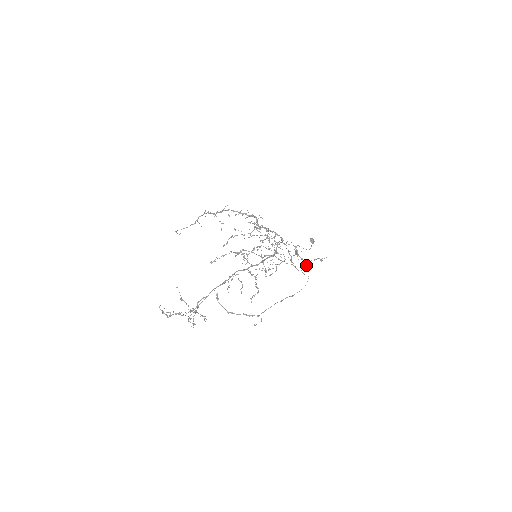
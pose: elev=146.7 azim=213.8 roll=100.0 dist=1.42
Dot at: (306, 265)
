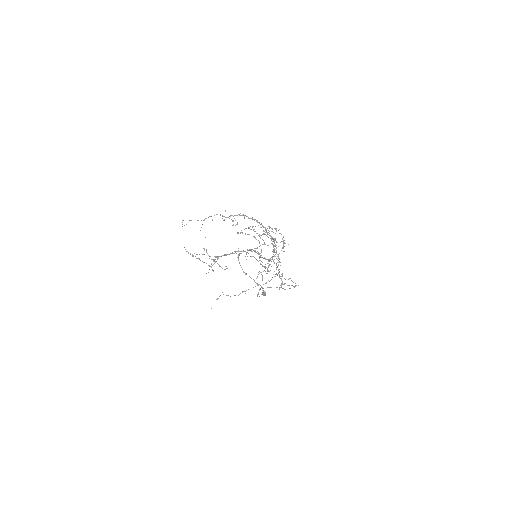
Dot at: occluded
